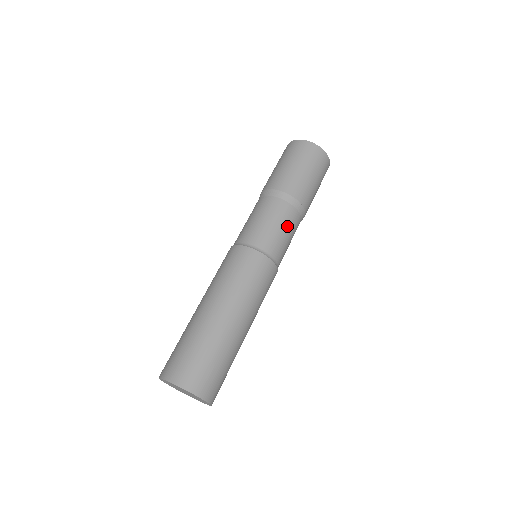
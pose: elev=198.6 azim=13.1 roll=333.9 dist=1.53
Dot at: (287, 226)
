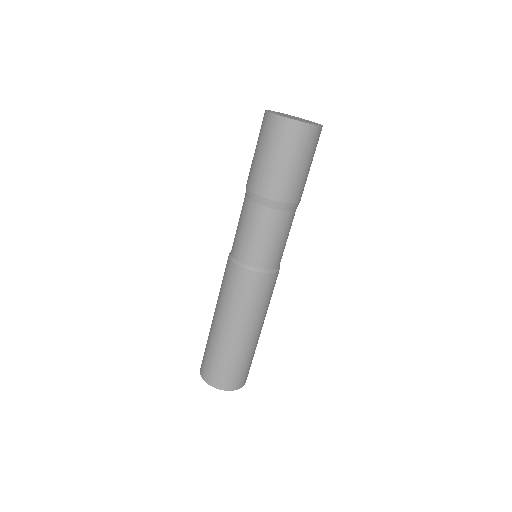
Dot at: (289, 231)
